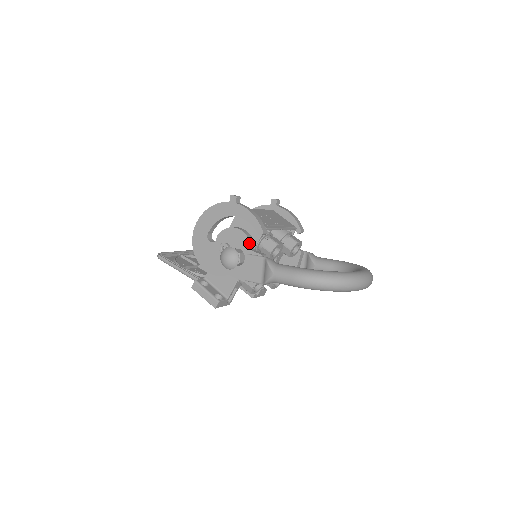
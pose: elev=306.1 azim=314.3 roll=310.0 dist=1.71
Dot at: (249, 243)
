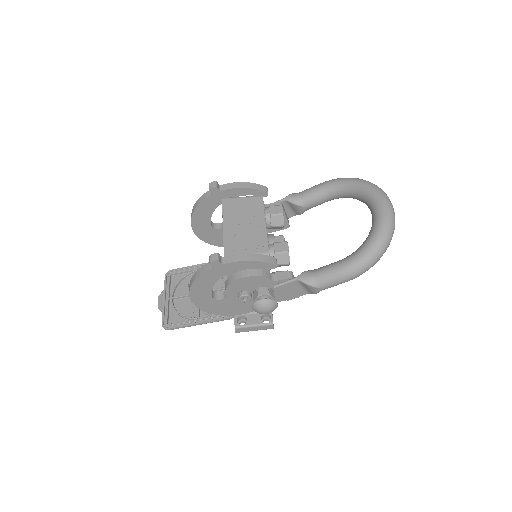
Dot at: (267, 279)
